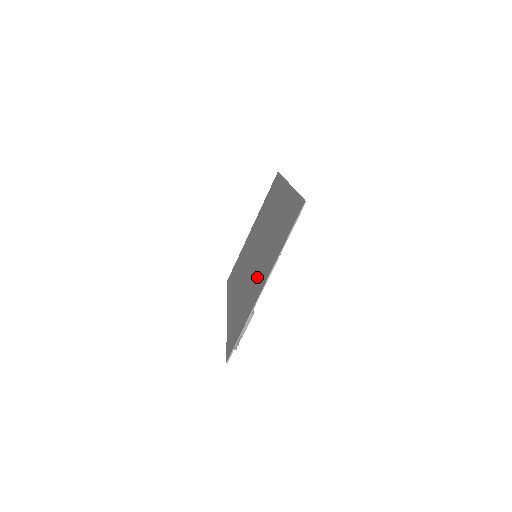
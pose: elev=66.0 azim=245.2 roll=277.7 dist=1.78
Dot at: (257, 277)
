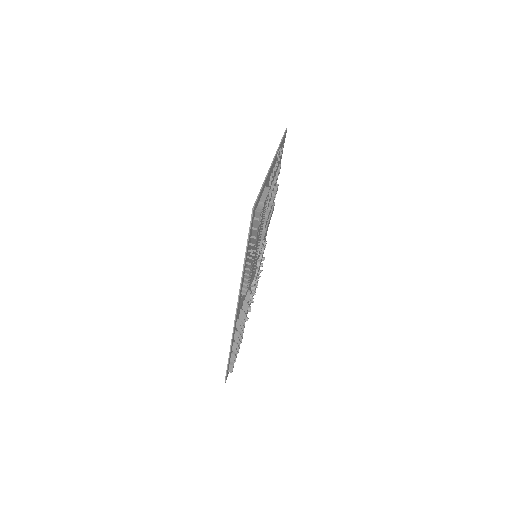
Dot at: occluded
